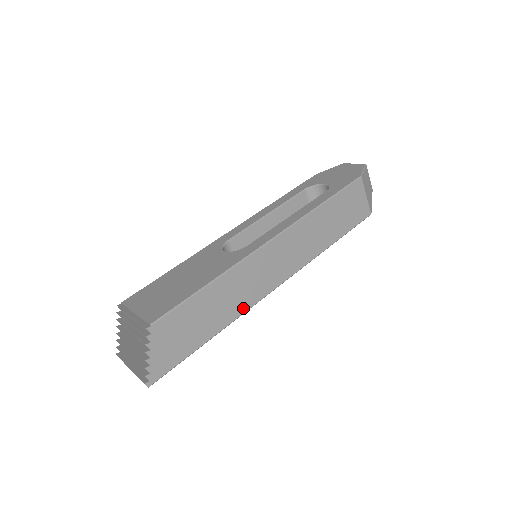
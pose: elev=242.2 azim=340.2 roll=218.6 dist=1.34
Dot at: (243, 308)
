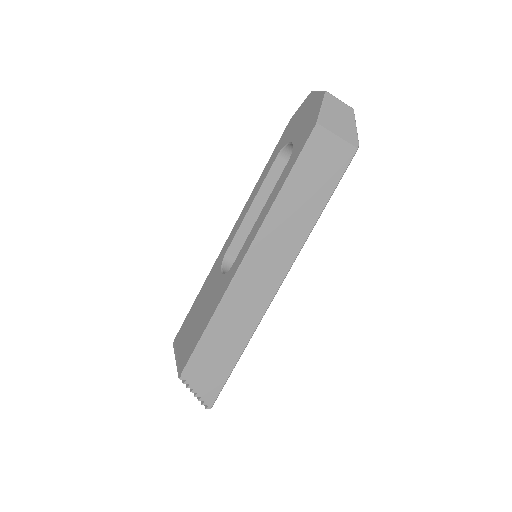
Dot at: (255, 321)
